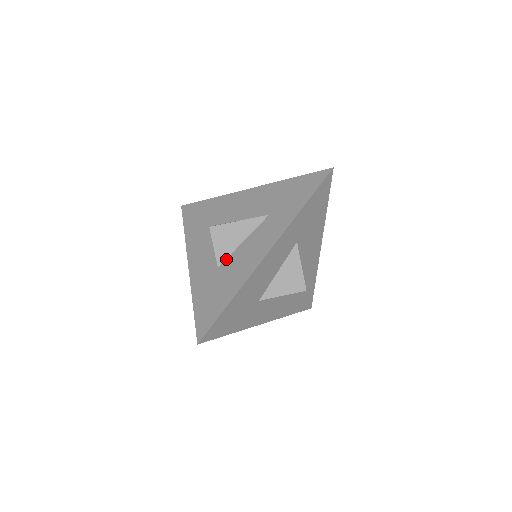
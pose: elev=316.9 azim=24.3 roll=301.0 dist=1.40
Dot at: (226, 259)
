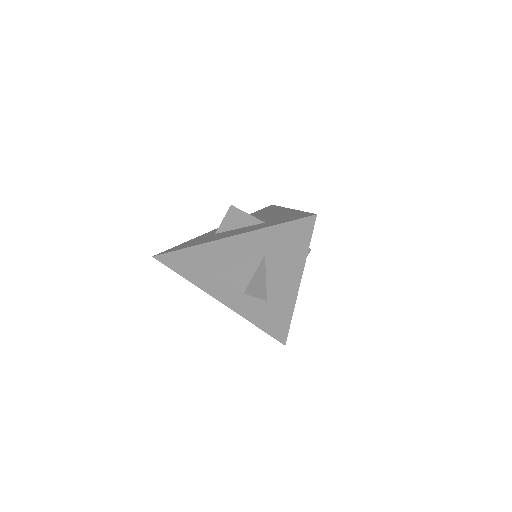
Dot at: (222, 232)
